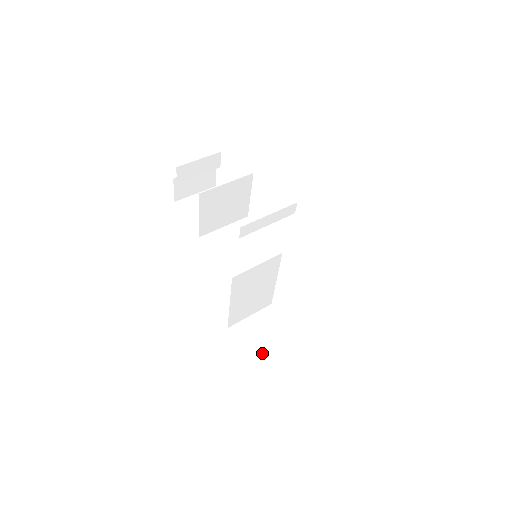
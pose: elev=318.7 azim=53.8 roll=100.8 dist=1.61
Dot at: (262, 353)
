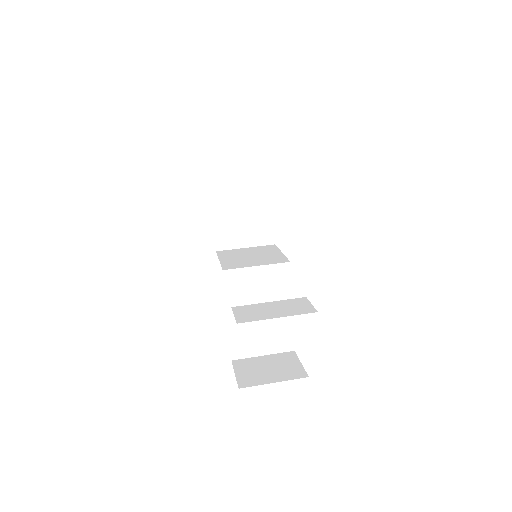
Dot at: (255, 385)
